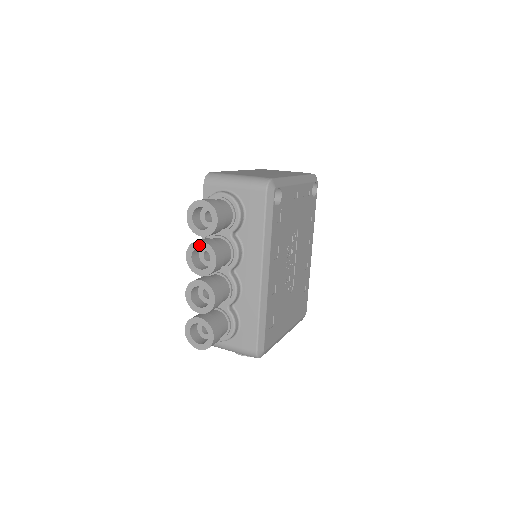
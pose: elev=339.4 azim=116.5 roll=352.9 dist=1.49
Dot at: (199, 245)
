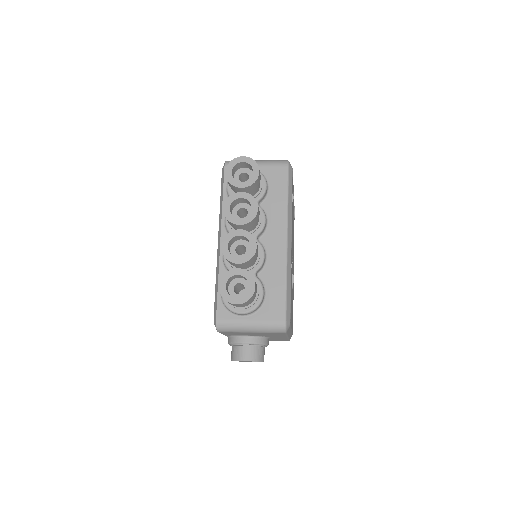
Dot at: (239, 196)
